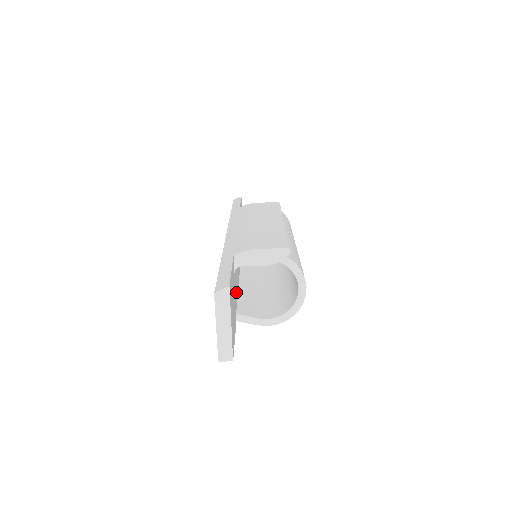
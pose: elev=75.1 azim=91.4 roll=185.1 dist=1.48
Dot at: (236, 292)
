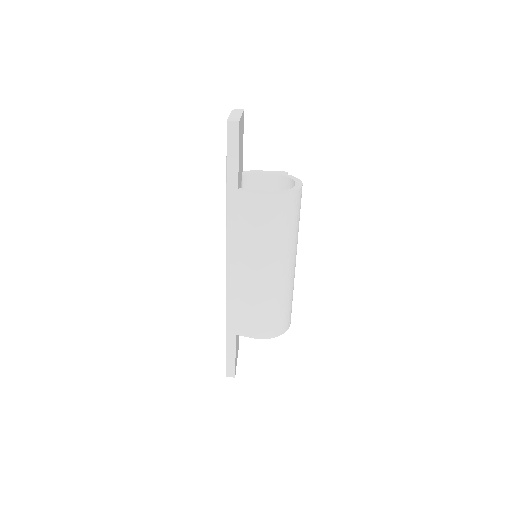
Dot at: occluded
